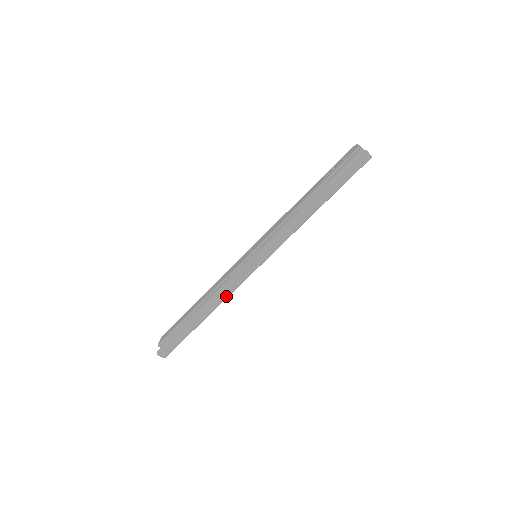
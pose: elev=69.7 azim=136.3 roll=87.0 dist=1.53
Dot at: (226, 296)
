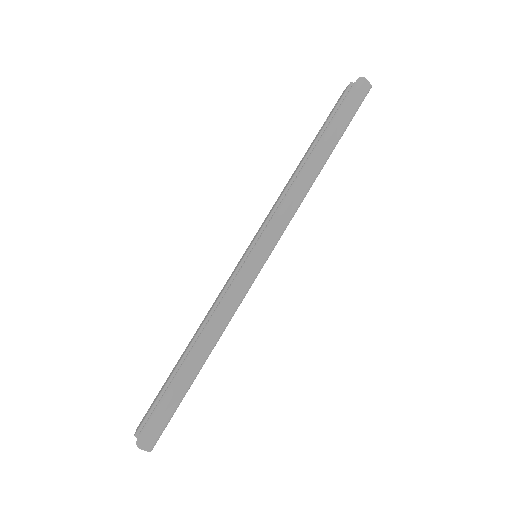
Dot at: (229, 316)
